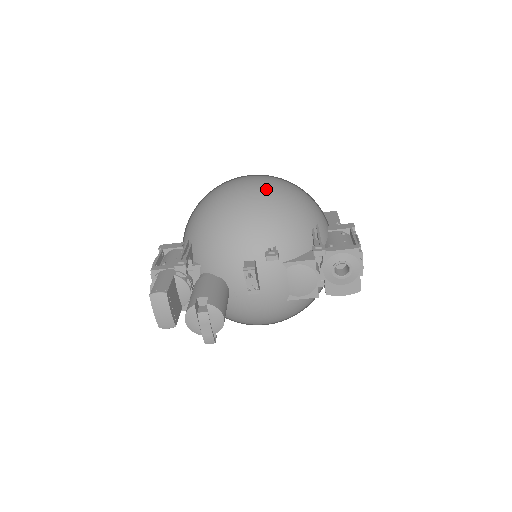
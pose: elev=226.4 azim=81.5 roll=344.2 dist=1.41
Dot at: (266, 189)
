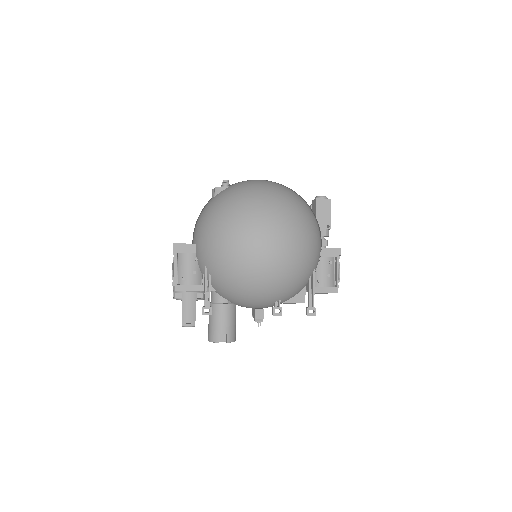
Dot at: (285, 260)
